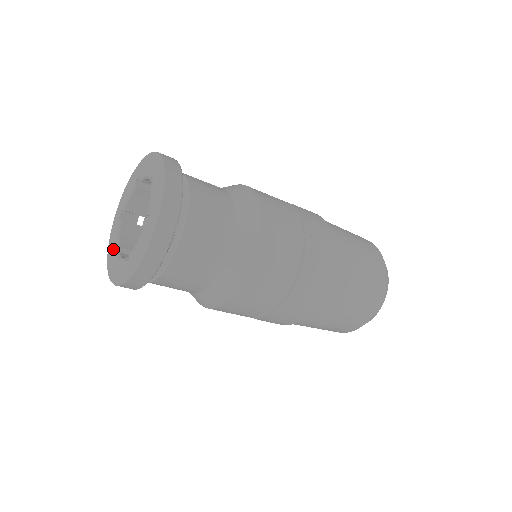
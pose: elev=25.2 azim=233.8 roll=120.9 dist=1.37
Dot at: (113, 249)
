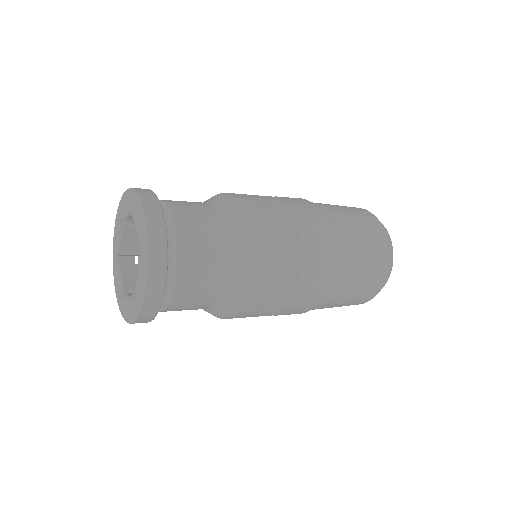
Dot at: (116, 252)
